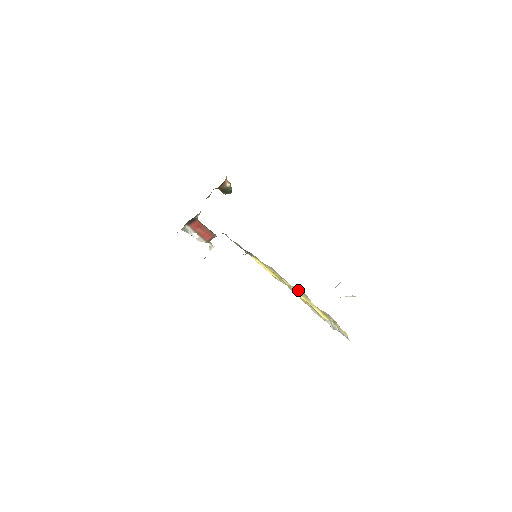
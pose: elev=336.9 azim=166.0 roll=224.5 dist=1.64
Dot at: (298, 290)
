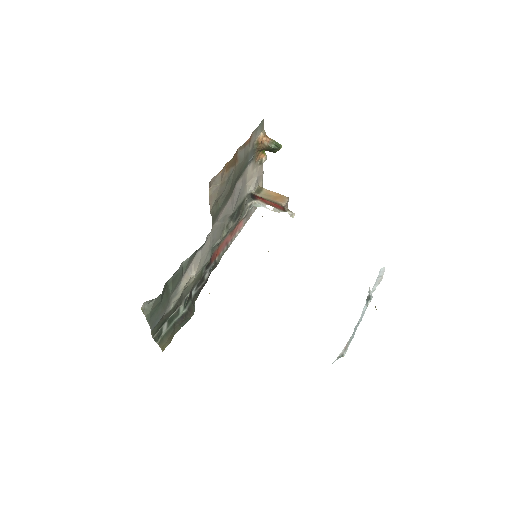
Dot at: occluded
